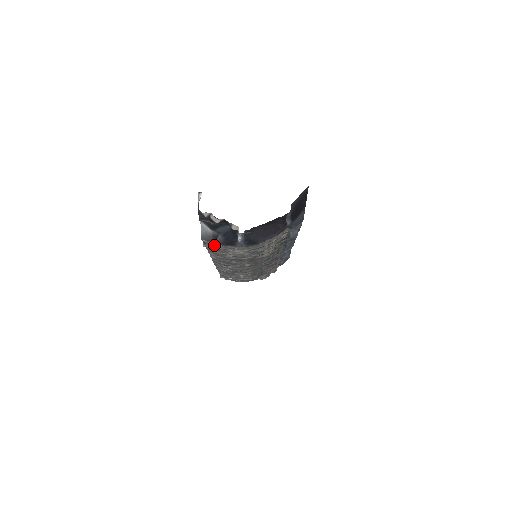
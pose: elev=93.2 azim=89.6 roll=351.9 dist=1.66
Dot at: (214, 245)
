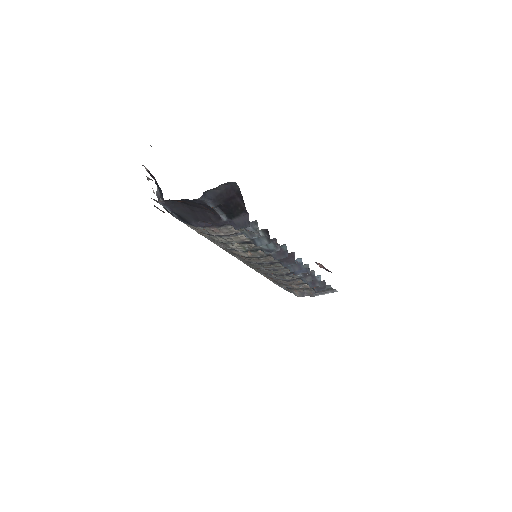
Dot at: occluded
